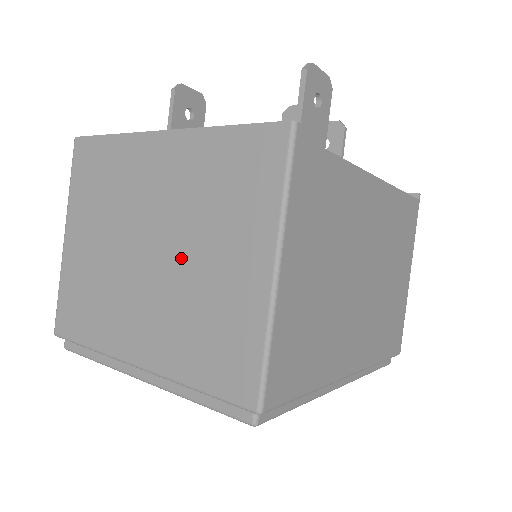
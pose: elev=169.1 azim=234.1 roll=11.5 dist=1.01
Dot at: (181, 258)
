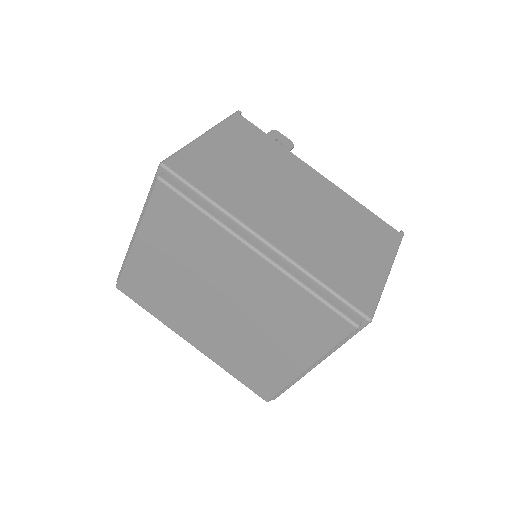
Dot at: occluded
